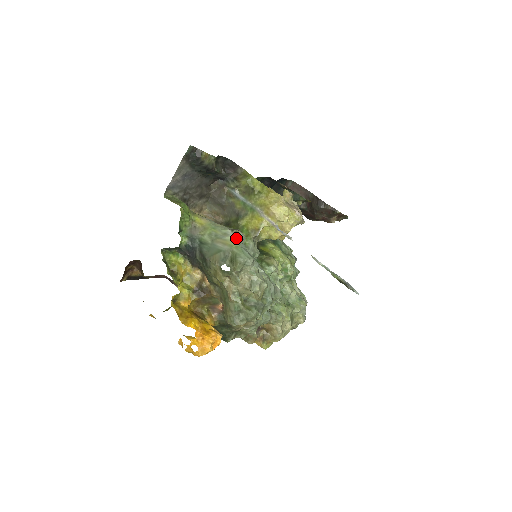
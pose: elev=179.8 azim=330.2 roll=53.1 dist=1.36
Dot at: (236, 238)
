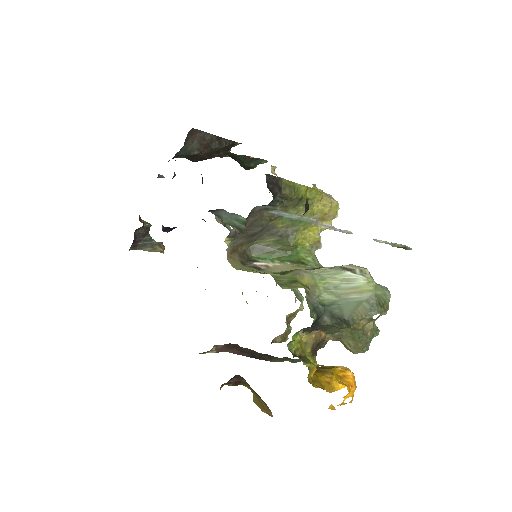
Dot at: (370, 279)
